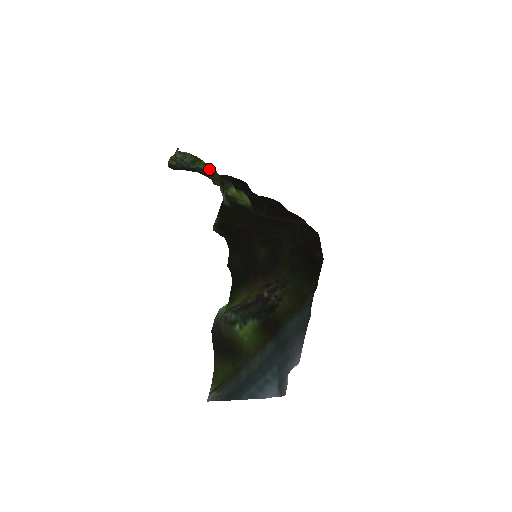
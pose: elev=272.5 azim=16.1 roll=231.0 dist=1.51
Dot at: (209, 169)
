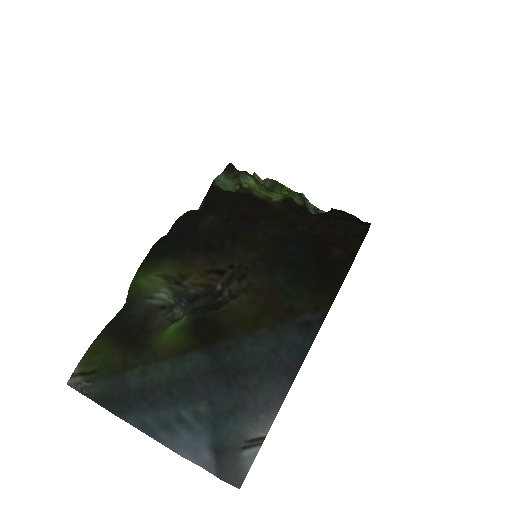
Dot at: (290, 194)
